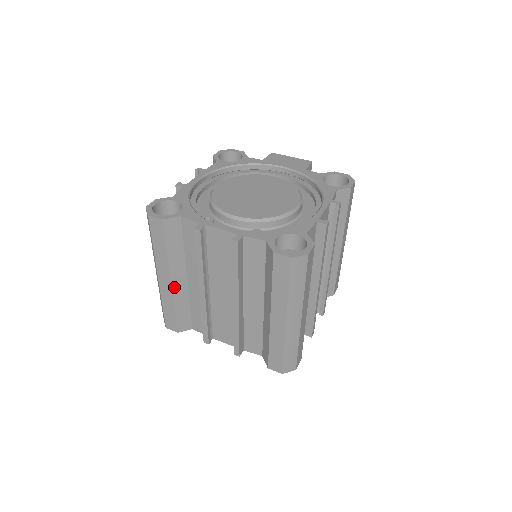
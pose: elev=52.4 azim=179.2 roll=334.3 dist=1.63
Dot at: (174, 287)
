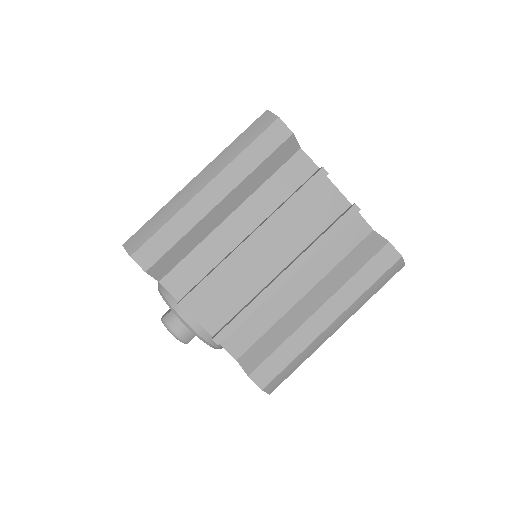
Dot at: occluded
